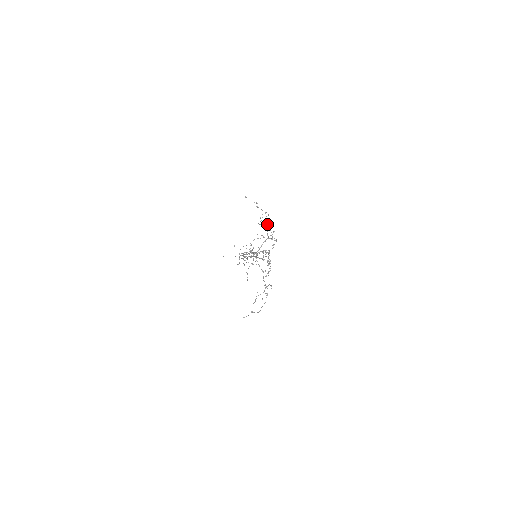
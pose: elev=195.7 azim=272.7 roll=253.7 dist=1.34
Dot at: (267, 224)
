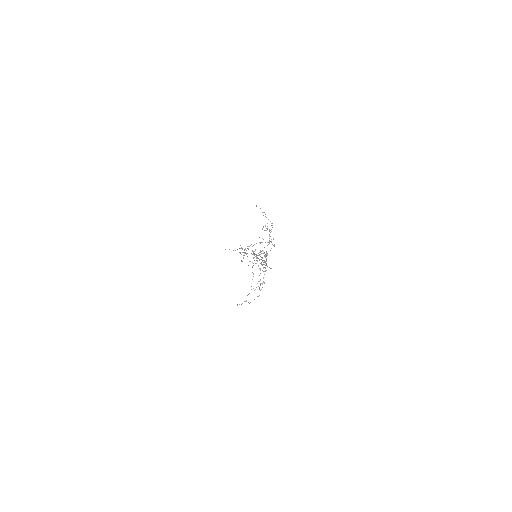
Dot at: (270, 232)
